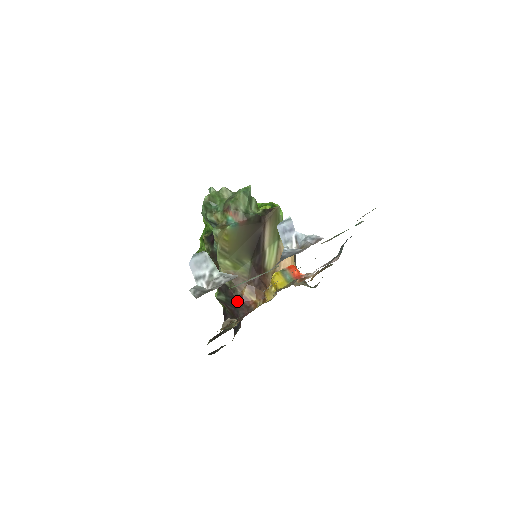
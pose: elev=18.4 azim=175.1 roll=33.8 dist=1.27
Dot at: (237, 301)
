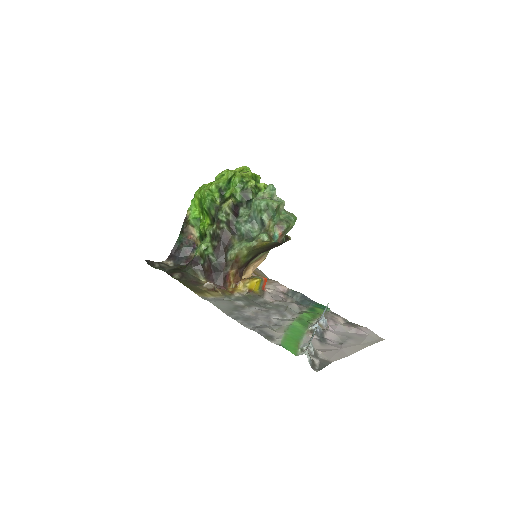
Dot at: (223, 273)
